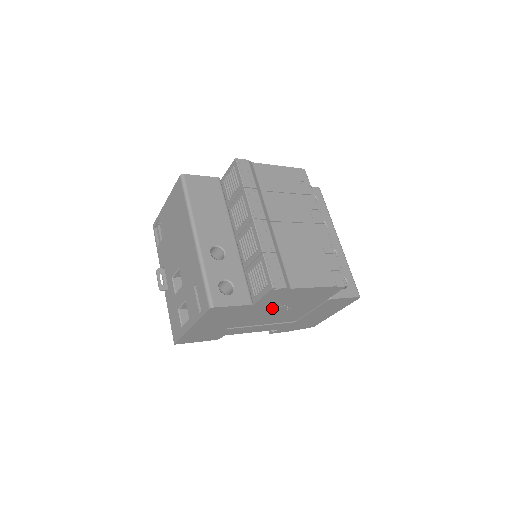
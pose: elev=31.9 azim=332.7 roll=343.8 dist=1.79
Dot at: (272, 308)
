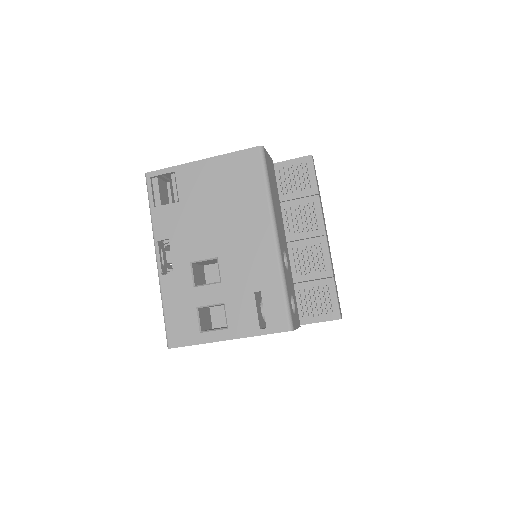
Dot at: occluded
